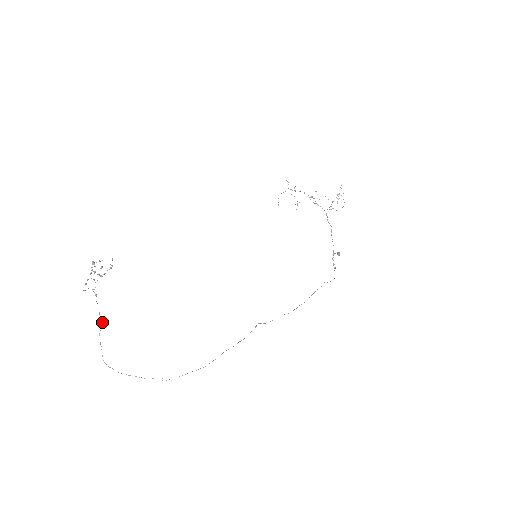
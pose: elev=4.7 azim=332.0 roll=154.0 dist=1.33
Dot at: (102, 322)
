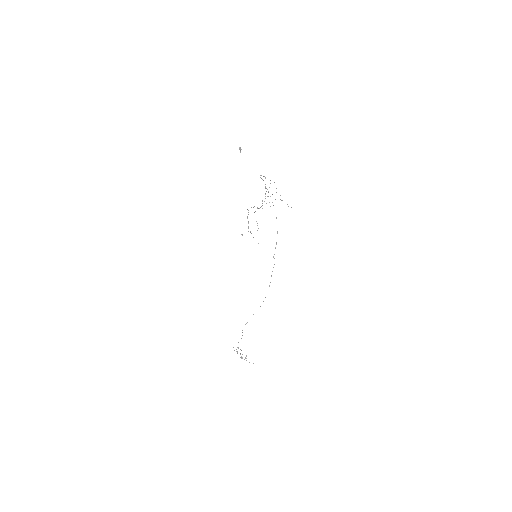
Dot at: occluded
